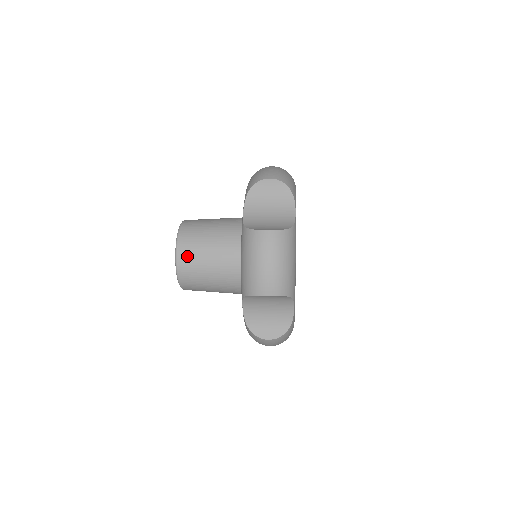
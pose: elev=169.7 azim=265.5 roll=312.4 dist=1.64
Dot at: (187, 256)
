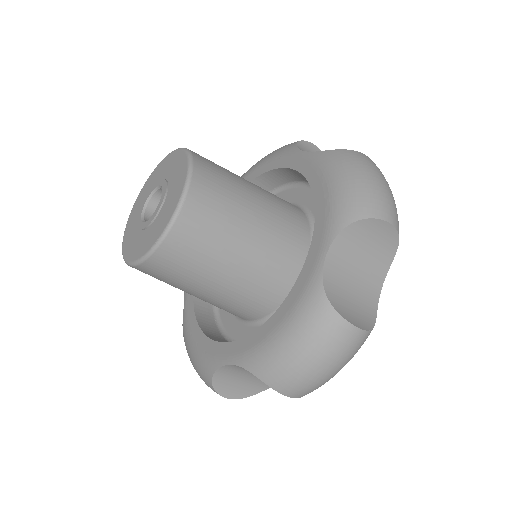
Dot at: (210, 172)
